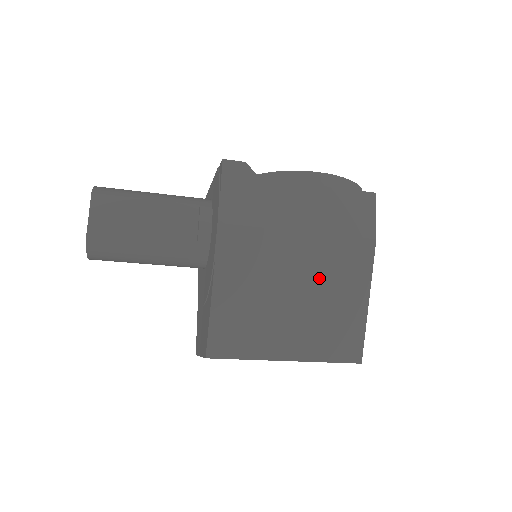
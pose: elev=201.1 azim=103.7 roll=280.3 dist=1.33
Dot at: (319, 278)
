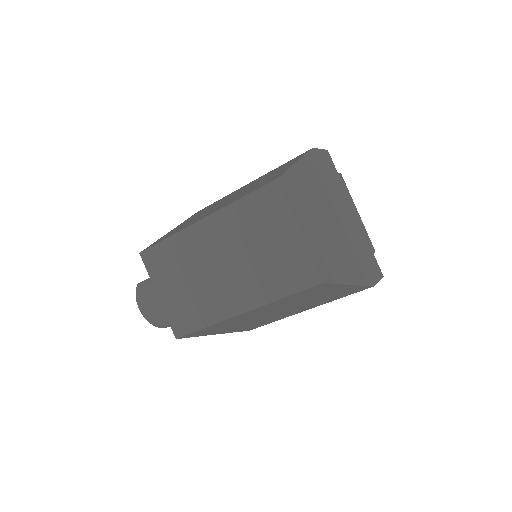
Dot at: occluded
